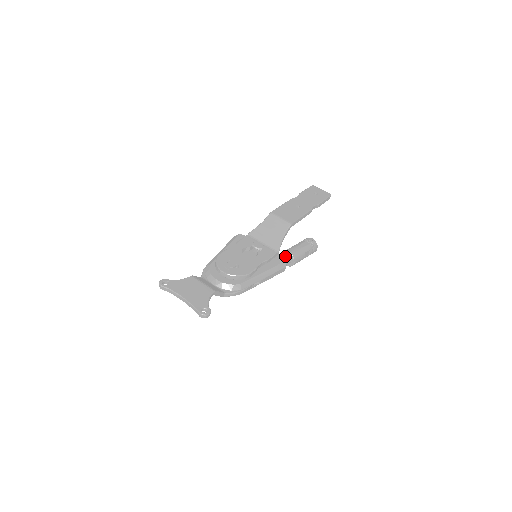
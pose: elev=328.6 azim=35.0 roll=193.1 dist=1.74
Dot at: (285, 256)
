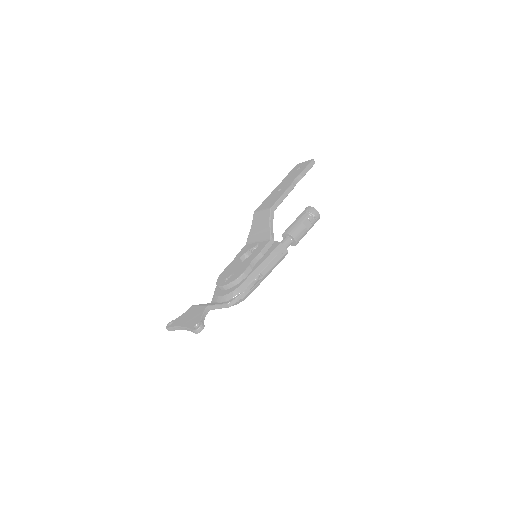
Dot at: (283, 239)
